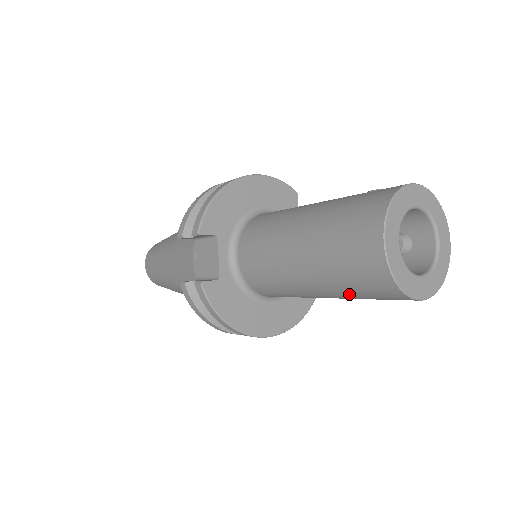
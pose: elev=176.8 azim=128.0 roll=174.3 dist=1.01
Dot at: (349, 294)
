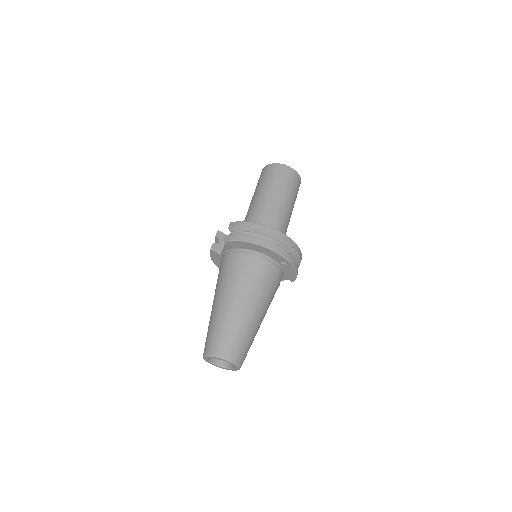
Dot at: (278, 184)
